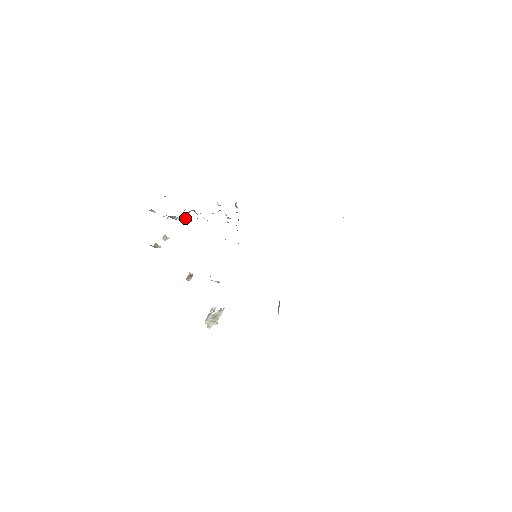
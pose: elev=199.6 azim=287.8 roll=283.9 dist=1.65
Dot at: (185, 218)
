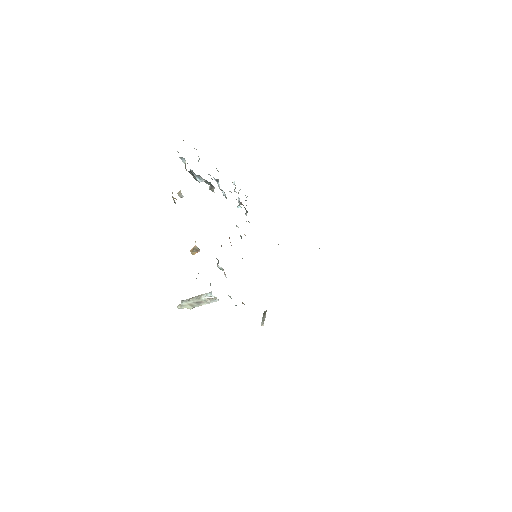
Dot at: (208, 183)
